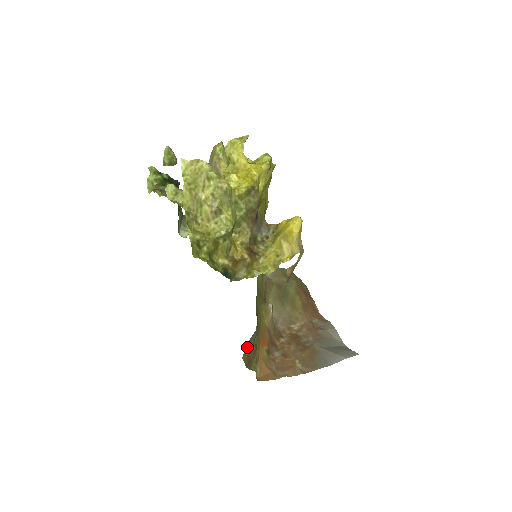
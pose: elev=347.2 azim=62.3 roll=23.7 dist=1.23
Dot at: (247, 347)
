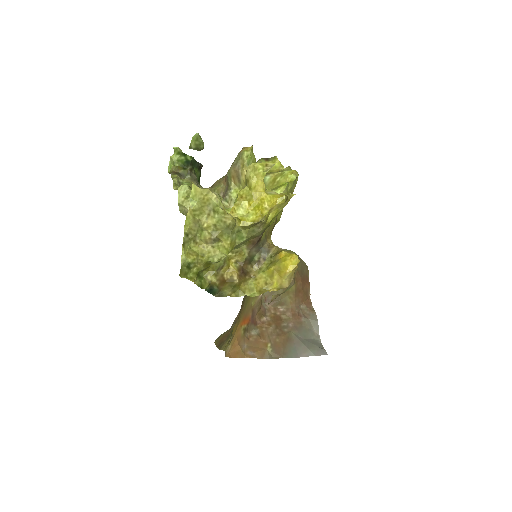
Dot at: (221, 335)
